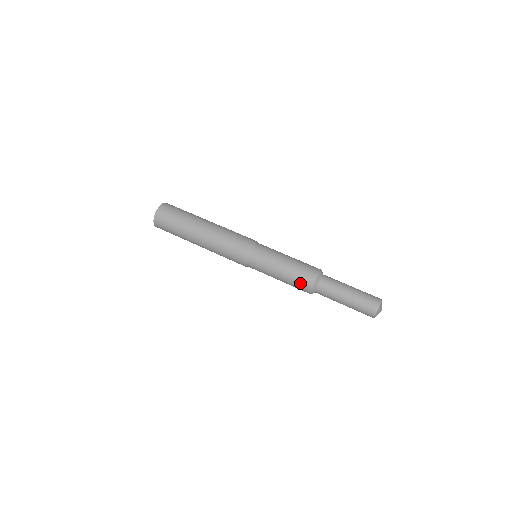
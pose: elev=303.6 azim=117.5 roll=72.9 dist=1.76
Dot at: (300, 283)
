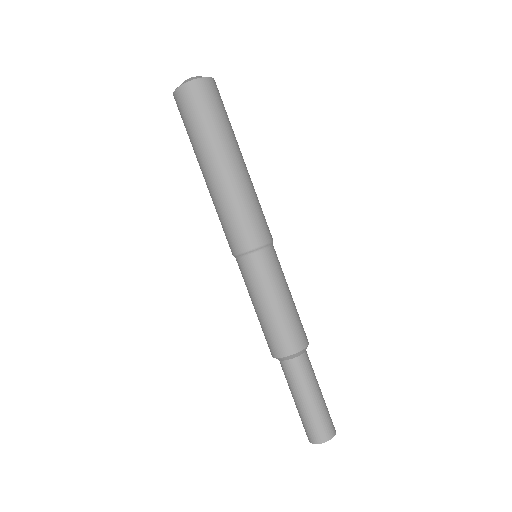
Dot at: (269, 340)
